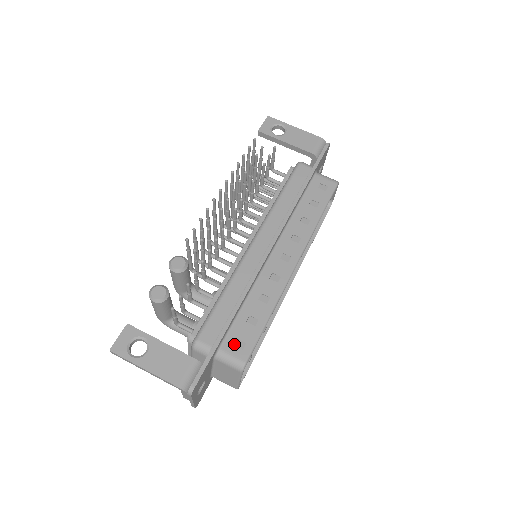
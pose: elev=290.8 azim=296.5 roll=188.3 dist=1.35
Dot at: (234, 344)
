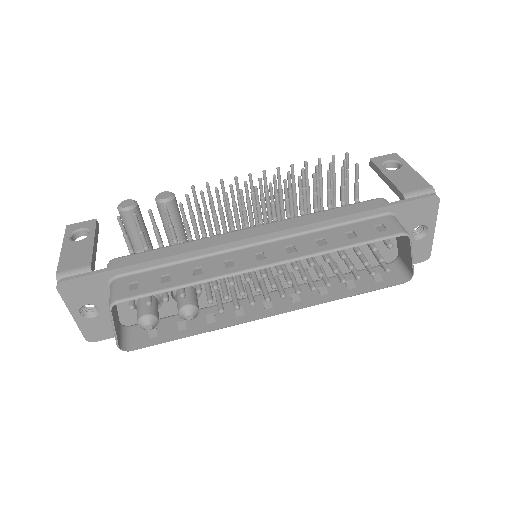
Dot at: (131, 284)
